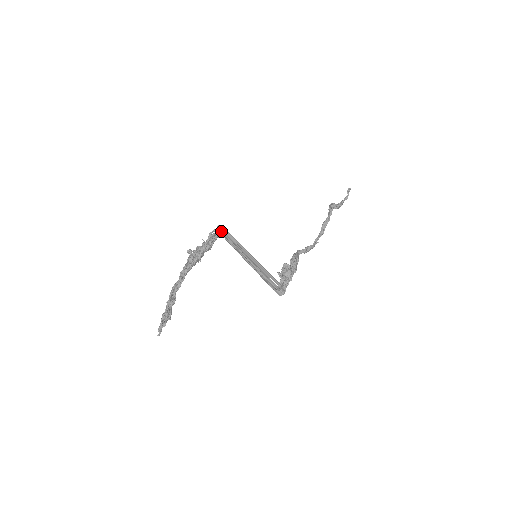
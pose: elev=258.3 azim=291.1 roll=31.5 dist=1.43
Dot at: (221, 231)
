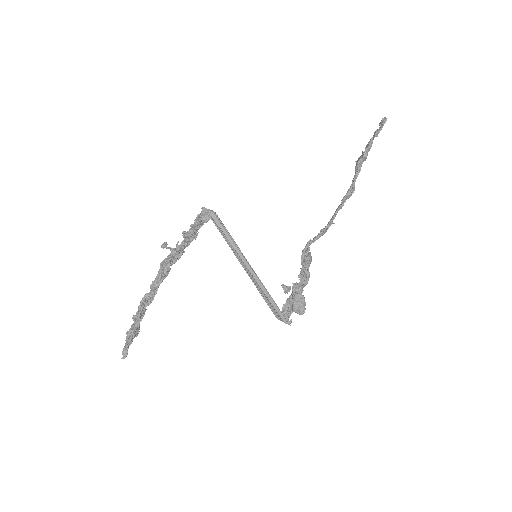
Dot at: (210, 210)
